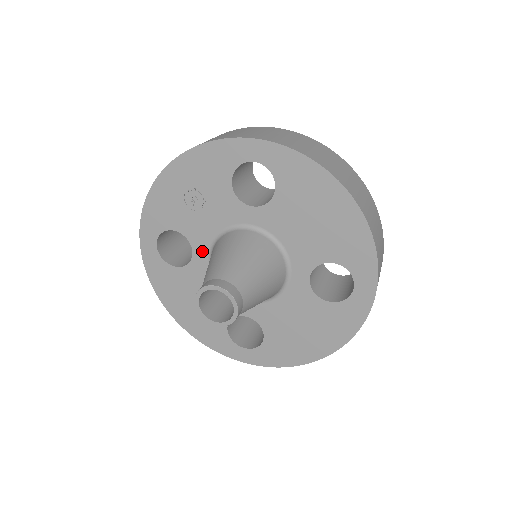
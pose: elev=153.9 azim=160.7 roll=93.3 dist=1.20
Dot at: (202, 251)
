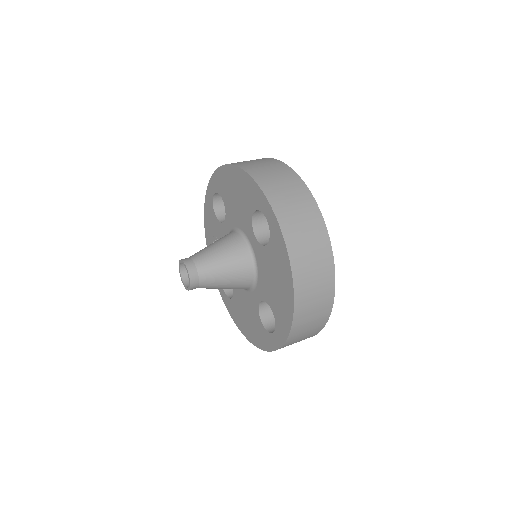
Dot at: occluded
